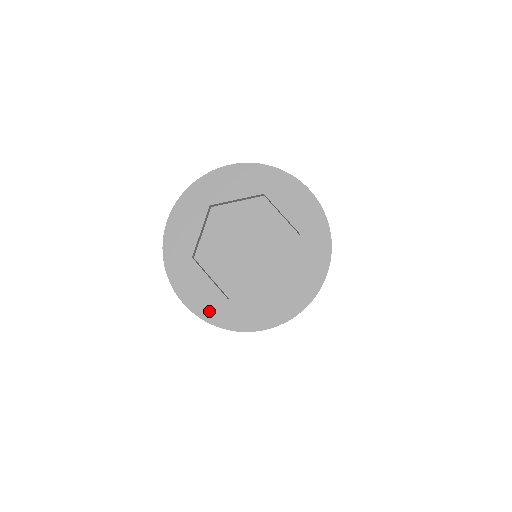
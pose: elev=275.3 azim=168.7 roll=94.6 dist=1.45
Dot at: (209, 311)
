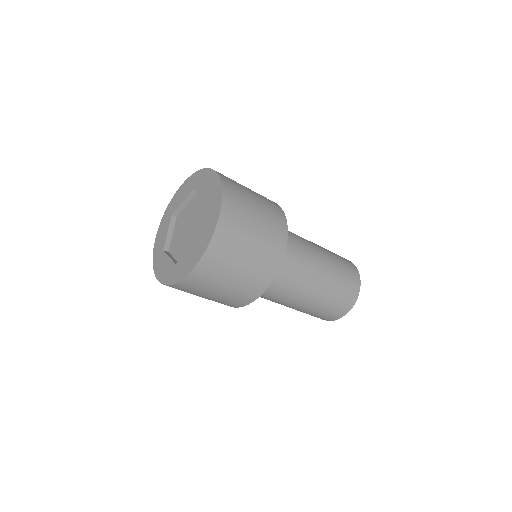
Dot at: (167, 277)
